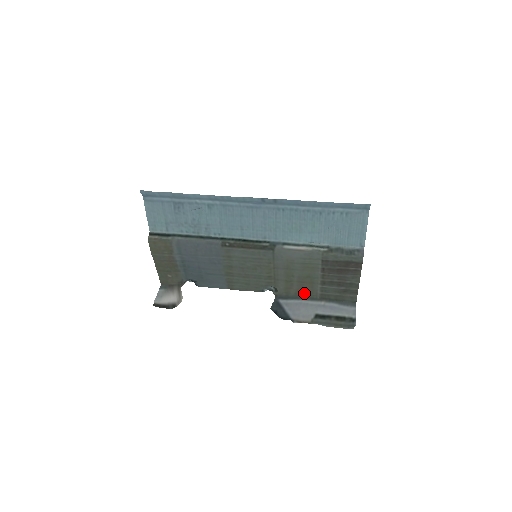
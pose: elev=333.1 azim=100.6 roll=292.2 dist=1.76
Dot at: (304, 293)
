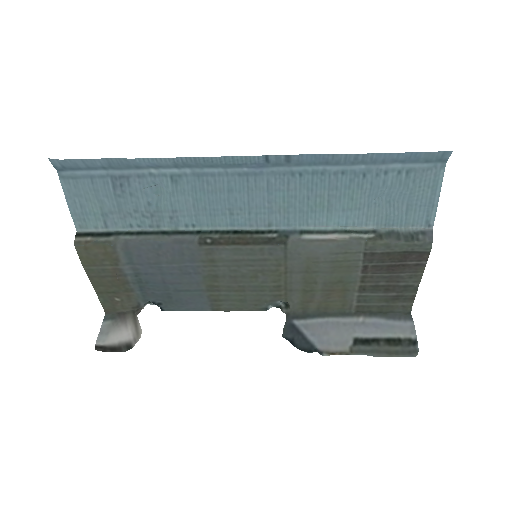
Dot at: (331, 307)
